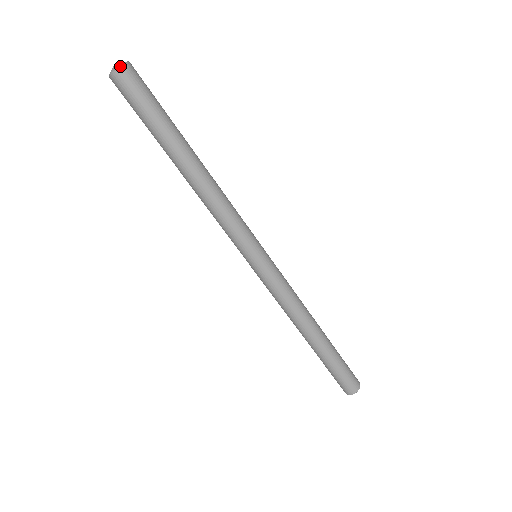
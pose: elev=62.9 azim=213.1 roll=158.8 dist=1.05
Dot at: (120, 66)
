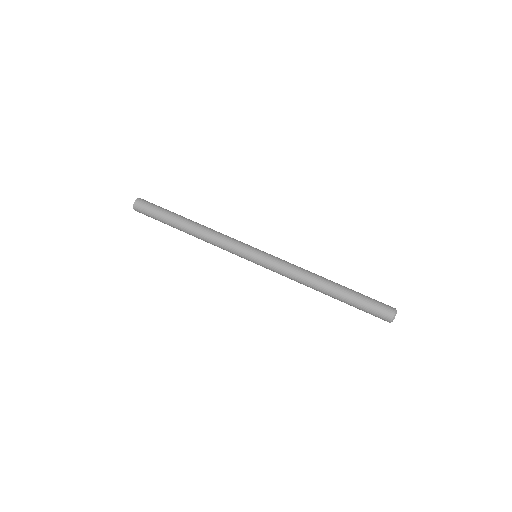
Dot at: (136, 200)
